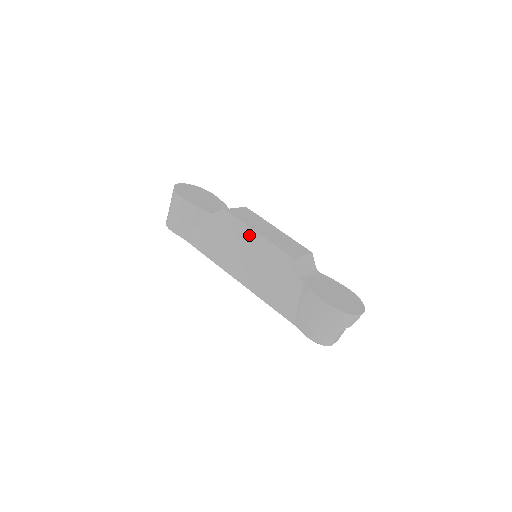
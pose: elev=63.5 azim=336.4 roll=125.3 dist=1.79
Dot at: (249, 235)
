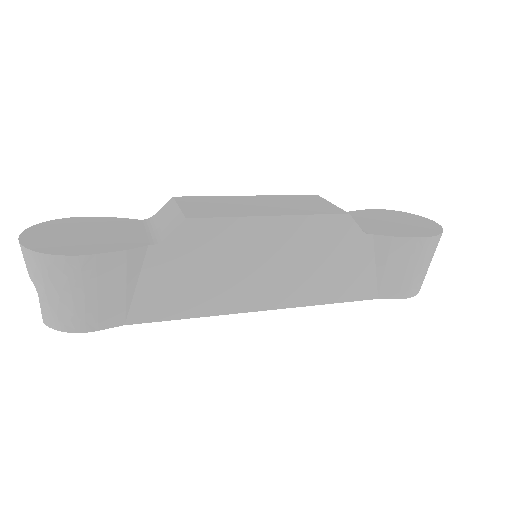
Dot at: (258, 229)
